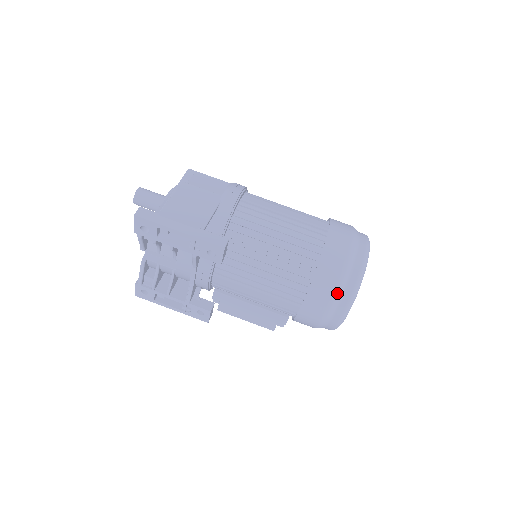
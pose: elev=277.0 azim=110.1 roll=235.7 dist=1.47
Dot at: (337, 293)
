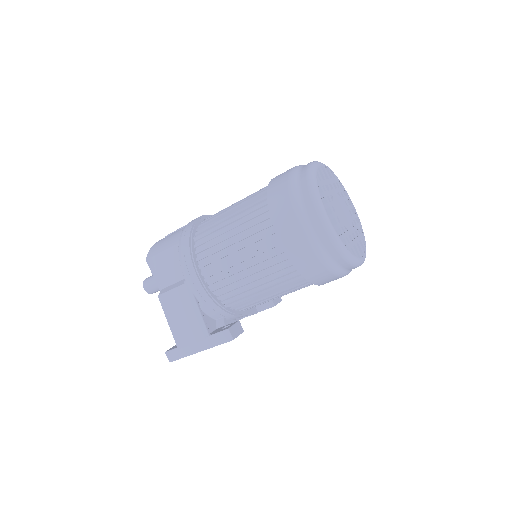
Dot at: (335, 272)
